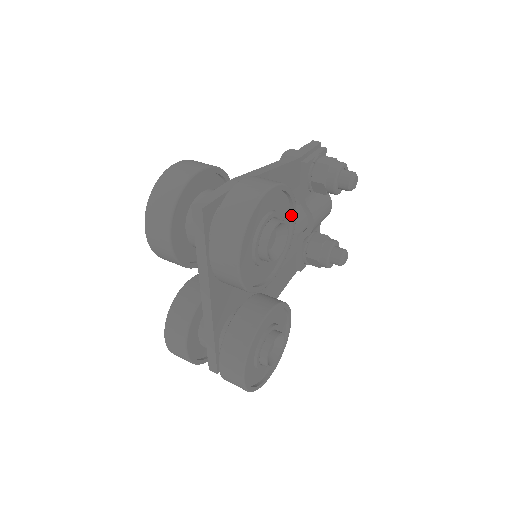
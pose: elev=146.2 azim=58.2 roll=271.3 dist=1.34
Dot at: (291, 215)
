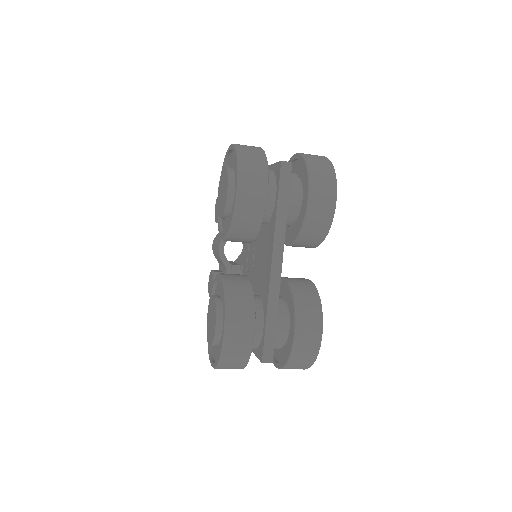
Dot at: occluded
